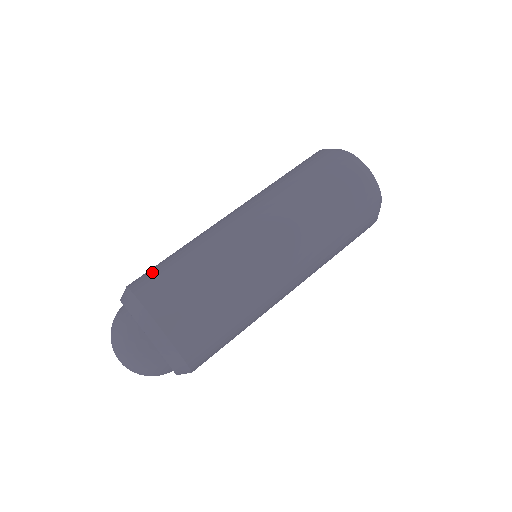
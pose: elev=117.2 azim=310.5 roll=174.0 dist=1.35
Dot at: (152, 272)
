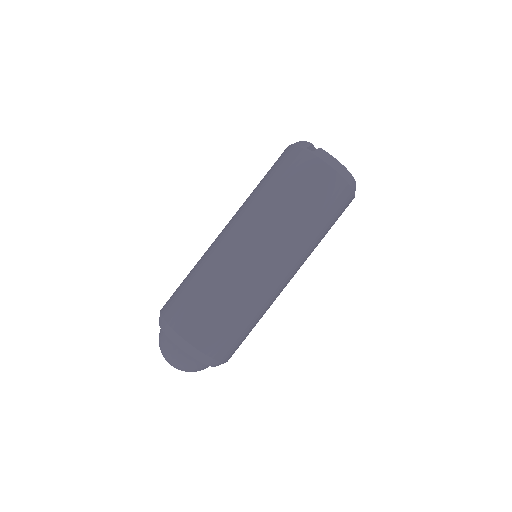
Dot at: (210, 330)
